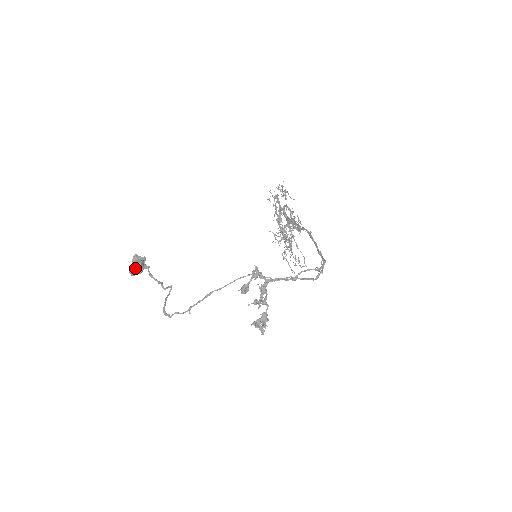
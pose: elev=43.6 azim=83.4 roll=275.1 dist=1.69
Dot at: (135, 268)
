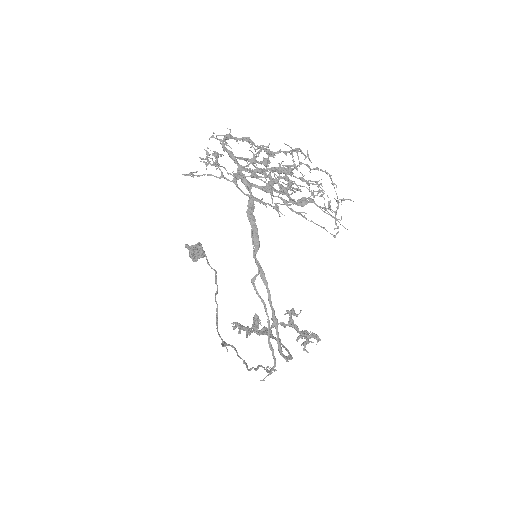
Dot at: (194, 260)
